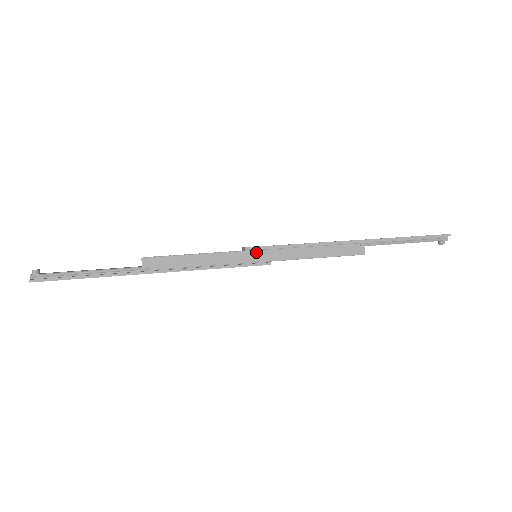
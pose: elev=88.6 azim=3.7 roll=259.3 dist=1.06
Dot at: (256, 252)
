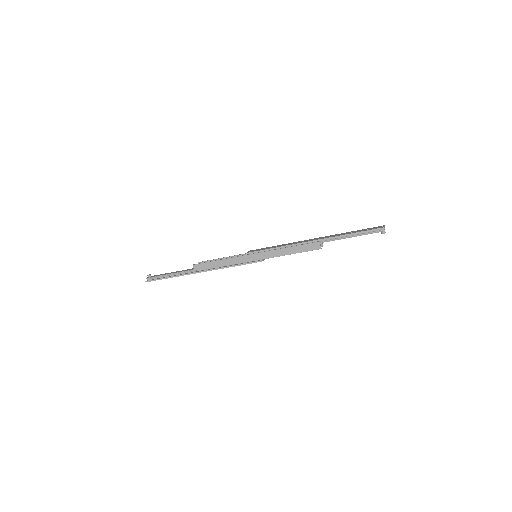
Dot at: (252, 255)
